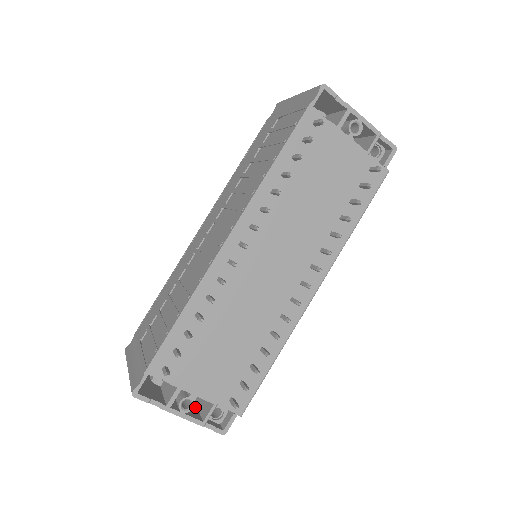
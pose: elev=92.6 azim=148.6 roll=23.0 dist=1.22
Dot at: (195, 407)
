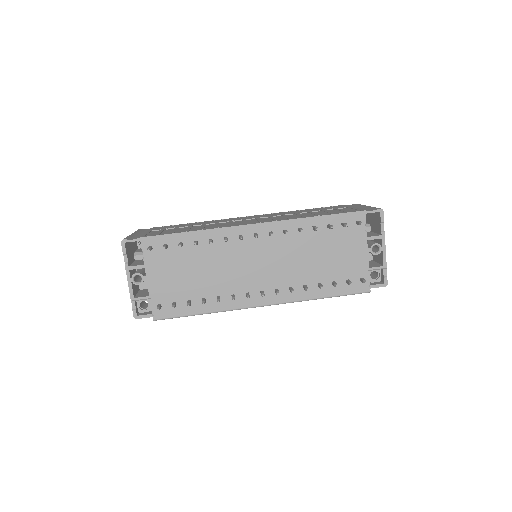
Dot at: (138, 290)
